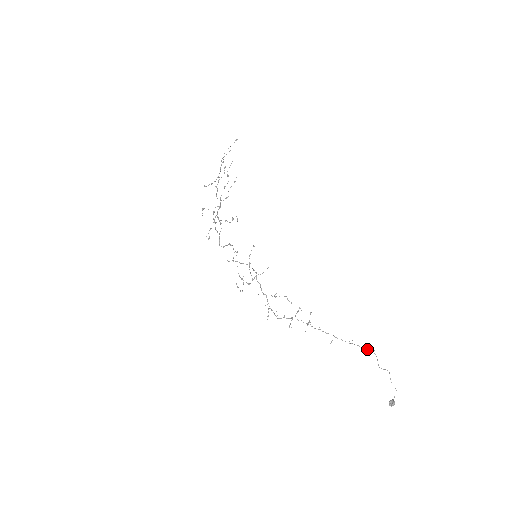
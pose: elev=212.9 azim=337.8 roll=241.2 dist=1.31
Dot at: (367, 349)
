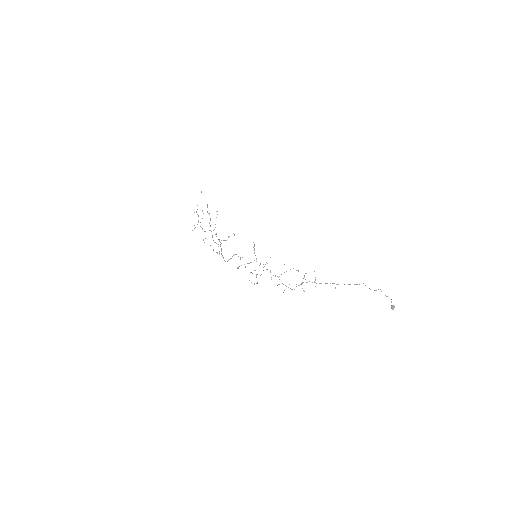
Dot at: (359, 284)
